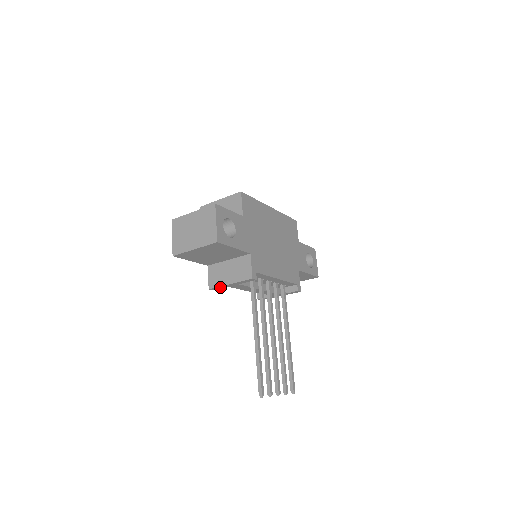
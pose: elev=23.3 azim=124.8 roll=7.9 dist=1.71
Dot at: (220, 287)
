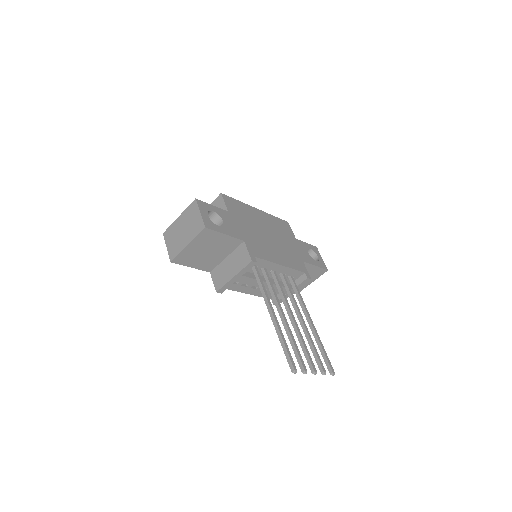
Dot at: (226, 286)
